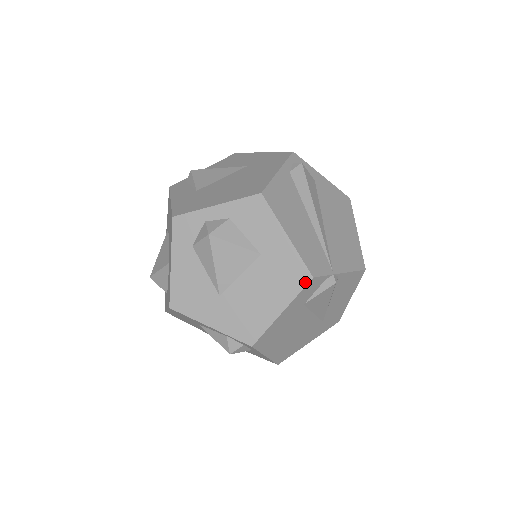
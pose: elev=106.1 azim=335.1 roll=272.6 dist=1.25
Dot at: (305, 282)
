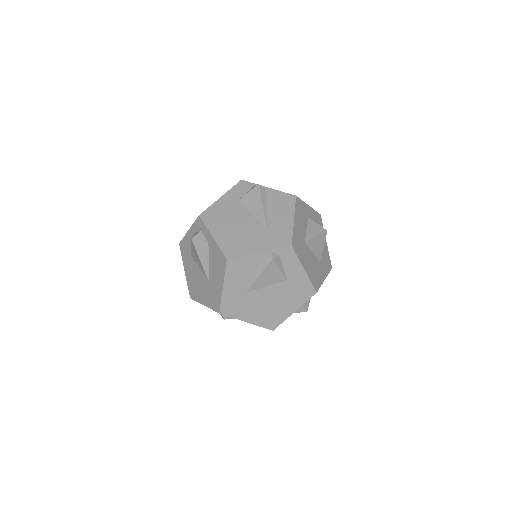
Dot at: (237, 183)
